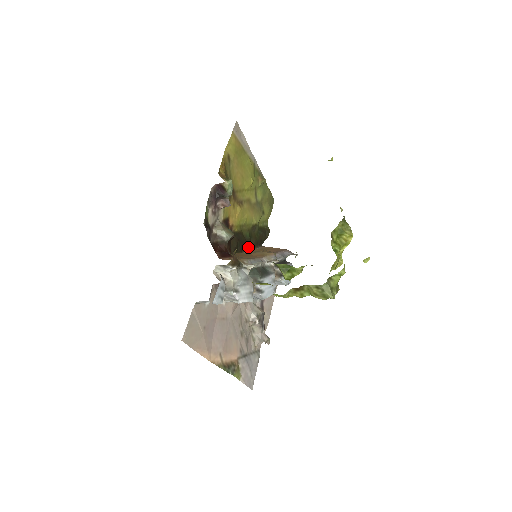
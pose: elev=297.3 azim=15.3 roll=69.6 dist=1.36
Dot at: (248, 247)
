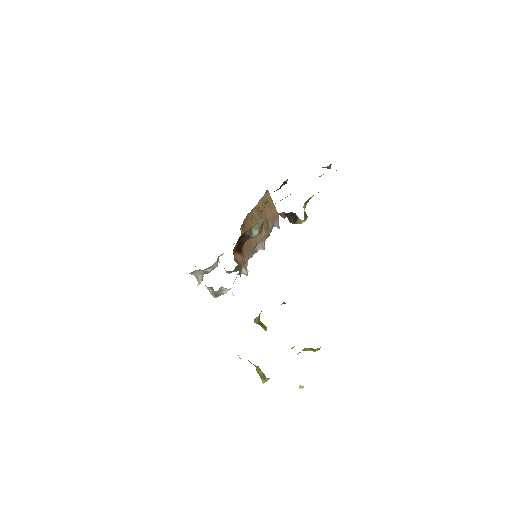
Dot at: occluded
